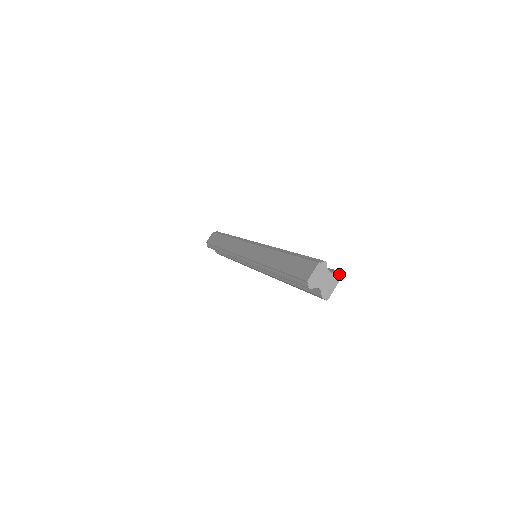
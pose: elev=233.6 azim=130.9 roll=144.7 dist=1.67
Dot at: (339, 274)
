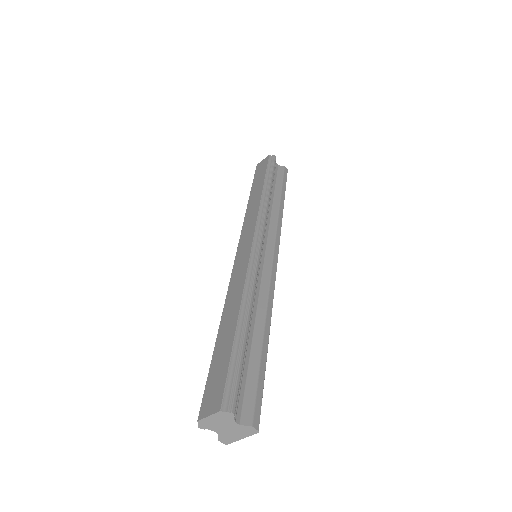
Dot at: (253, 429)
